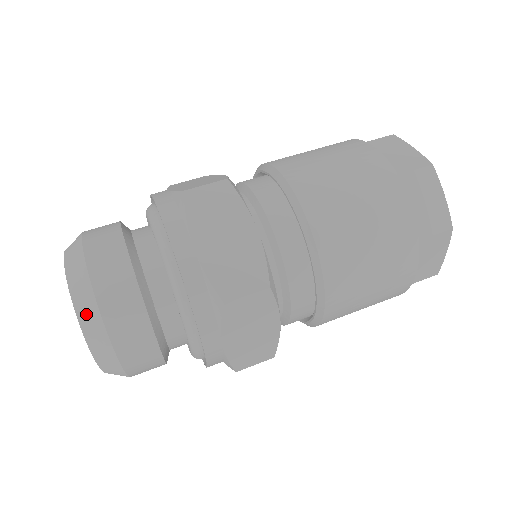
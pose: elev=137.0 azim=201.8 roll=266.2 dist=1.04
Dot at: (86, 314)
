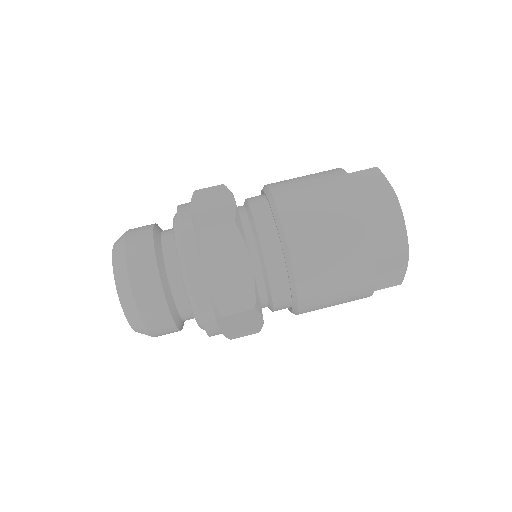
Dot at: (117, 254)
